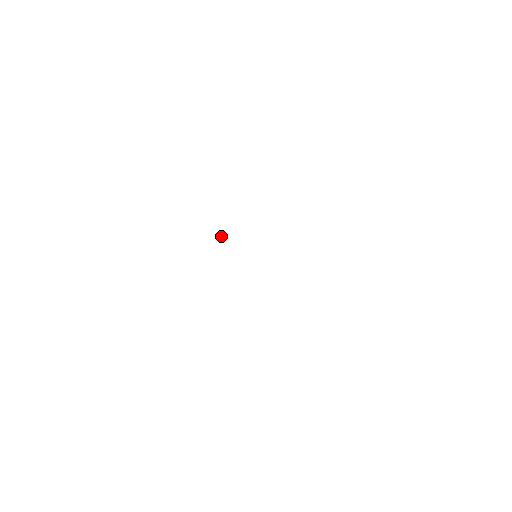
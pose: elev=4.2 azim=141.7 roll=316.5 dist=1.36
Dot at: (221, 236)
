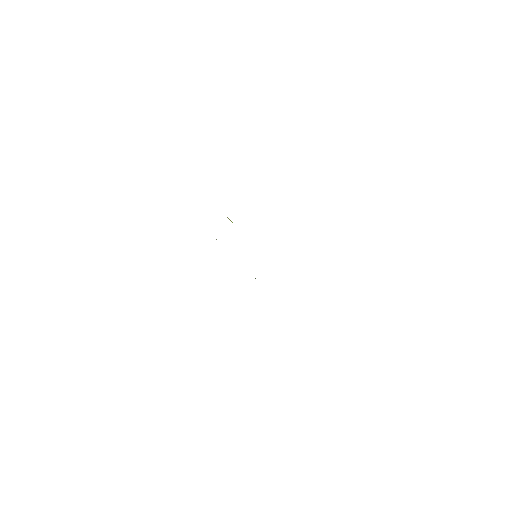
Dot at: (232, 222)
